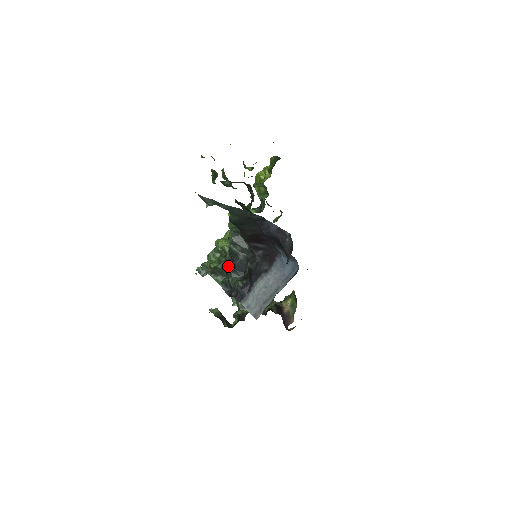
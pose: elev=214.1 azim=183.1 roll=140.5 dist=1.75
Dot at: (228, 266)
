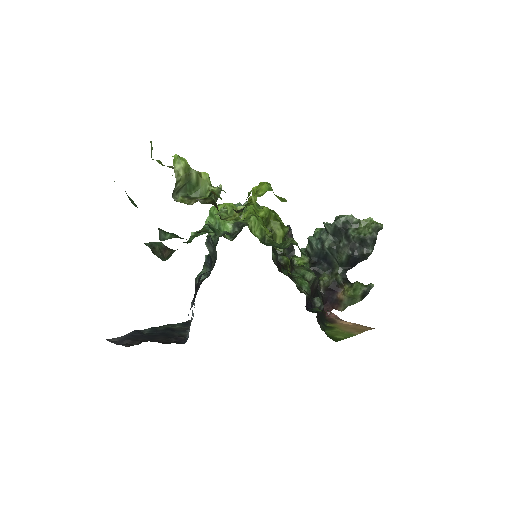
Dot at: occluded
